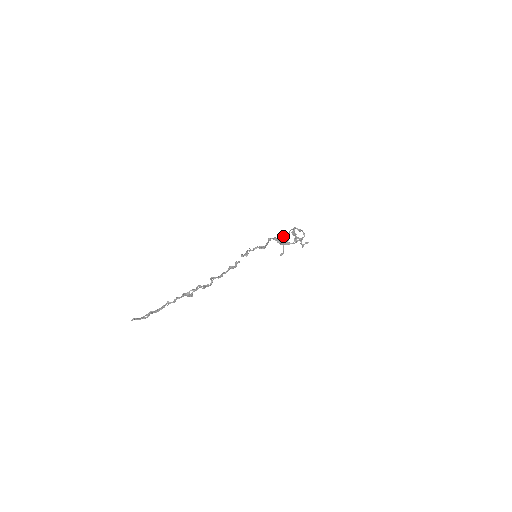
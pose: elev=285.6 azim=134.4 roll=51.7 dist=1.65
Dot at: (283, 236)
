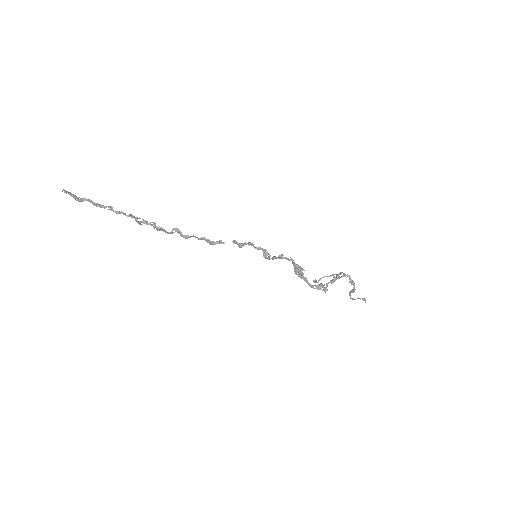
Dot at: occluded
